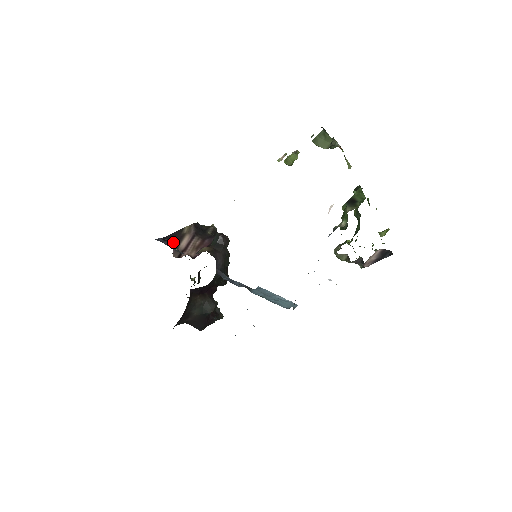
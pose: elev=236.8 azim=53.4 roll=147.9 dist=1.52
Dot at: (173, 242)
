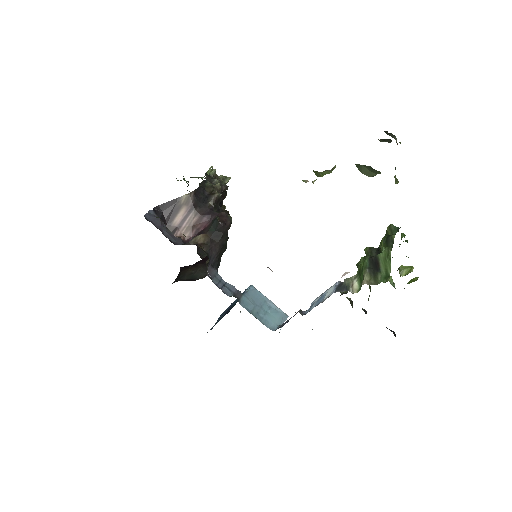
Dot at: (166, 215)
